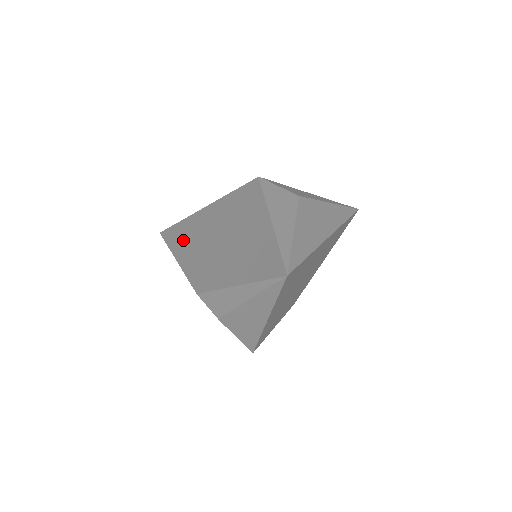
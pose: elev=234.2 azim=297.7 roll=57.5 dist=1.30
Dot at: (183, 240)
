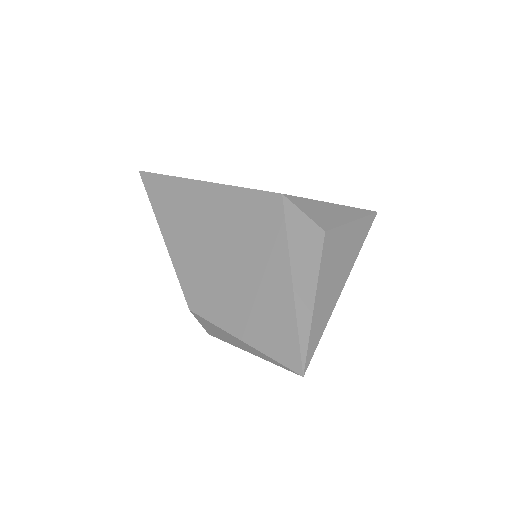
Dot at: (172, 212)
